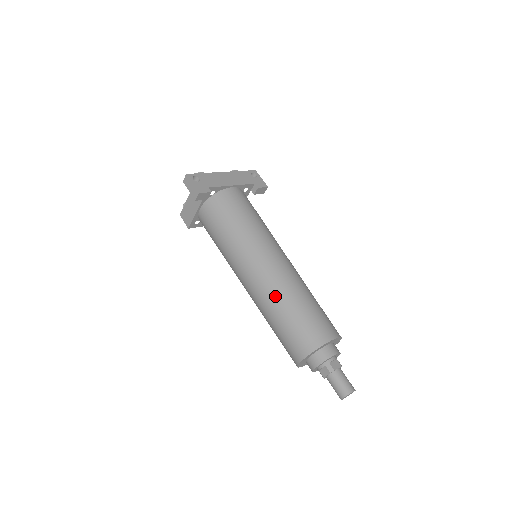
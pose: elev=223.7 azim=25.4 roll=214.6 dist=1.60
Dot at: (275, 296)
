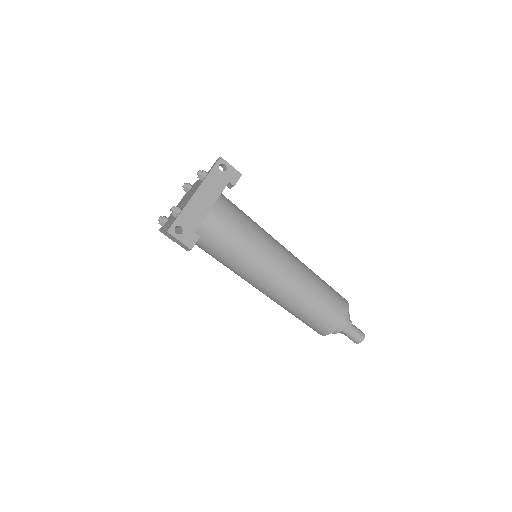
Dot at: (291, 302)
